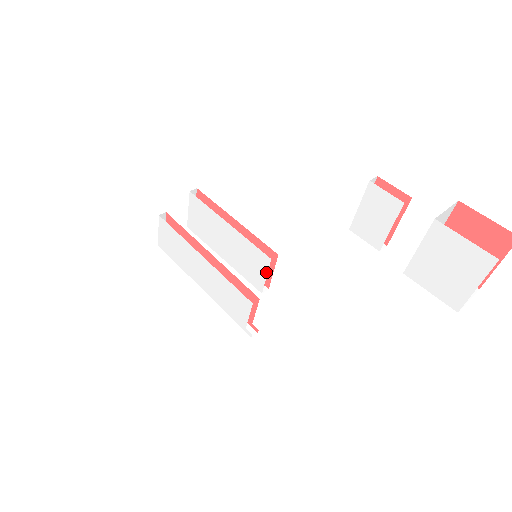
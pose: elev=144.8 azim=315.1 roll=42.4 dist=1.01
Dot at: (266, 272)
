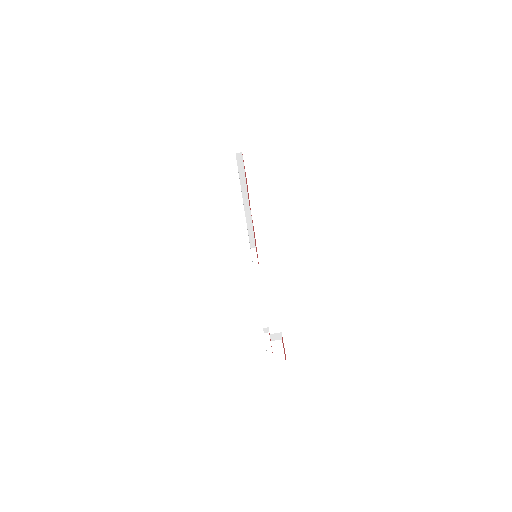
Dot at: (253, 263)
